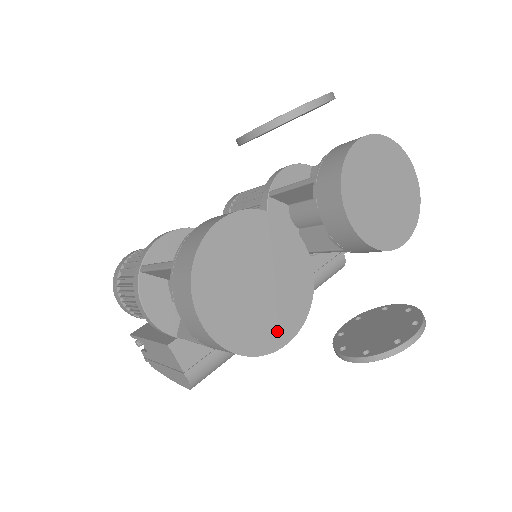
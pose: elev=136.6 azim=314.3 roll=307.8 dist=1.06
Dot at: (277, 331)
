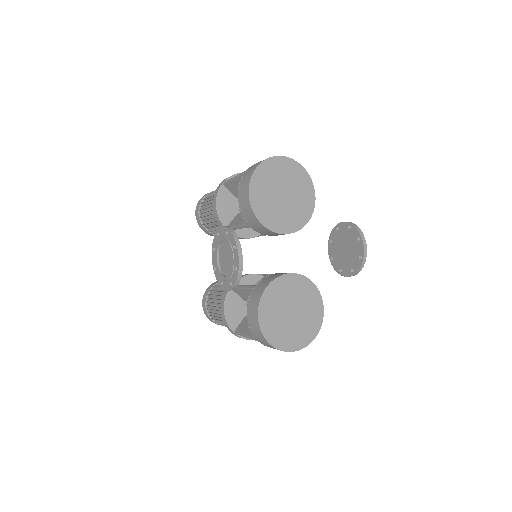
Dot at: (316, 312)
